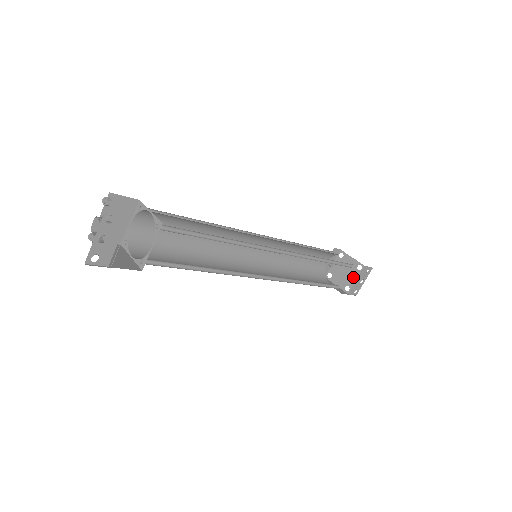
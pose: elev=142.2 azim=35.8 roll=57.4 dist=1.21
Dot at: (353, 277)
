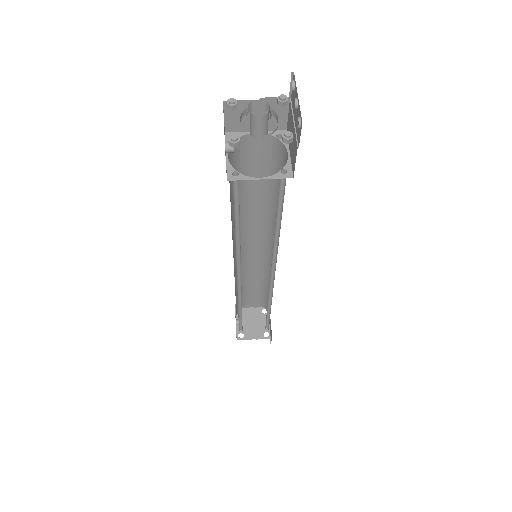
Dot at: (265, 322)
